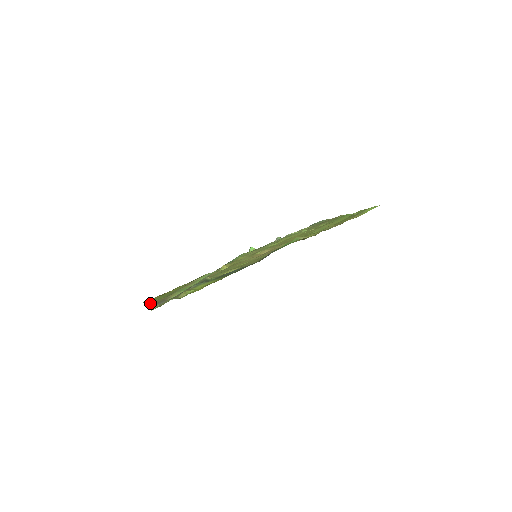
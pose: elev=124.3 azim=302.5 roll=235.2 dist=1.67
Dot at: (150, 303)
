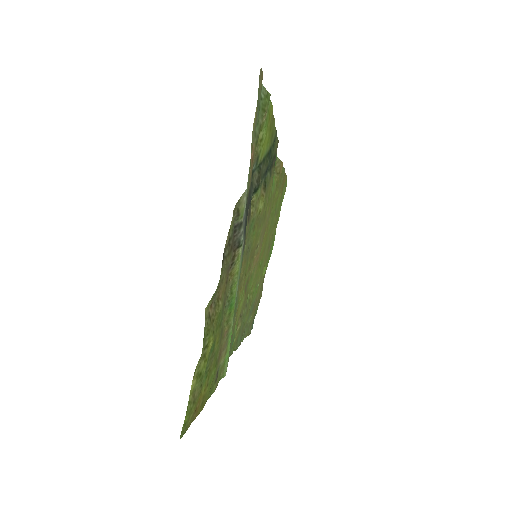
Dot at: (214, 293)
